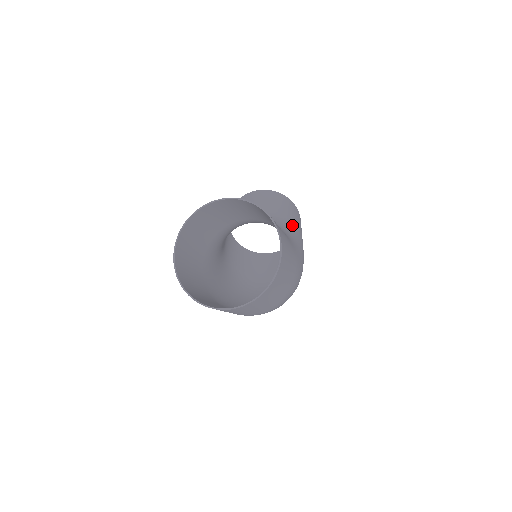
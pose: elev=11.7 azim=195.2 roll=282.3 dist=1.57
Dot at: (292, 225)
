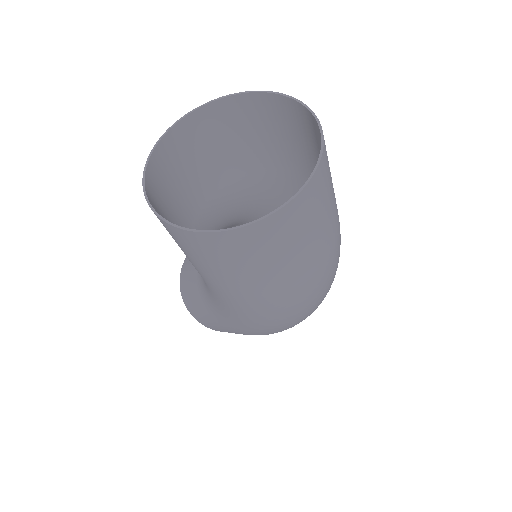
Dot at: occluded
